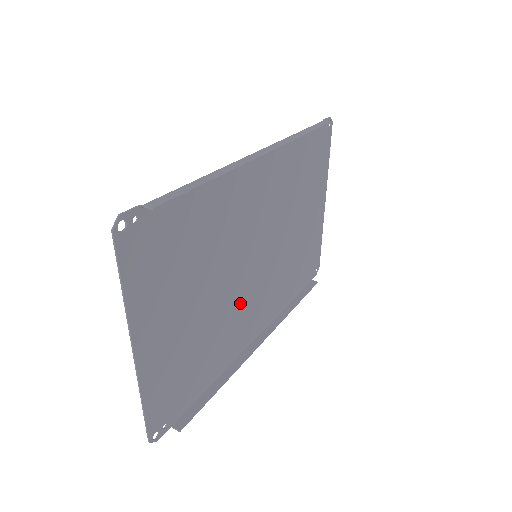
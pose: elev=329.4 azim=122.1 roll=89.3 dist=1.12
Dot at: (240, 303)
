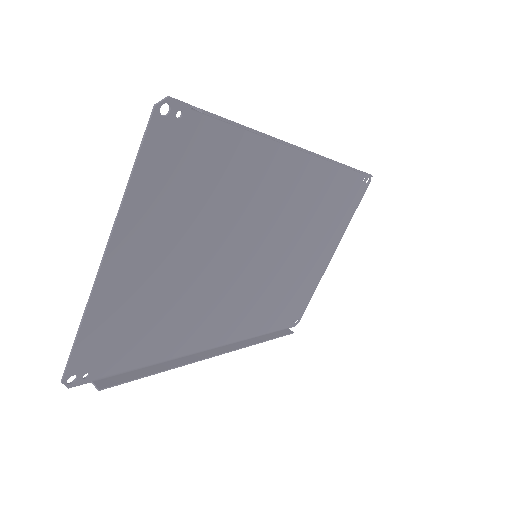
Dot at: (220, 295)
